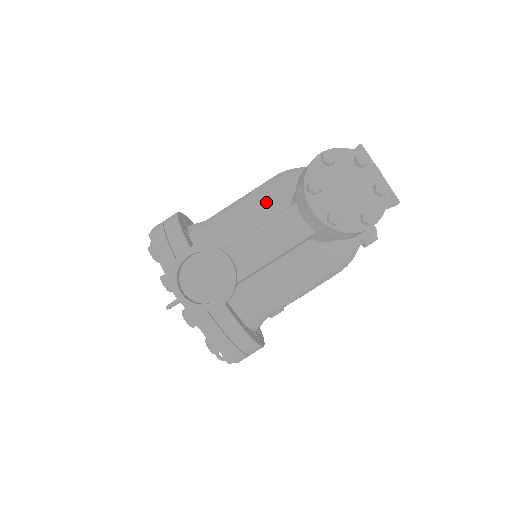
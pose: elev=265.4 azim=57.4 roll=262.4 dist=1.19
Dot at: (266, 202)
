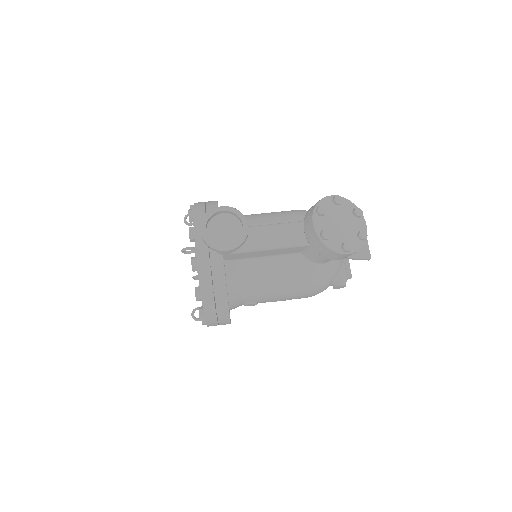
Dot at: (282, 218)
